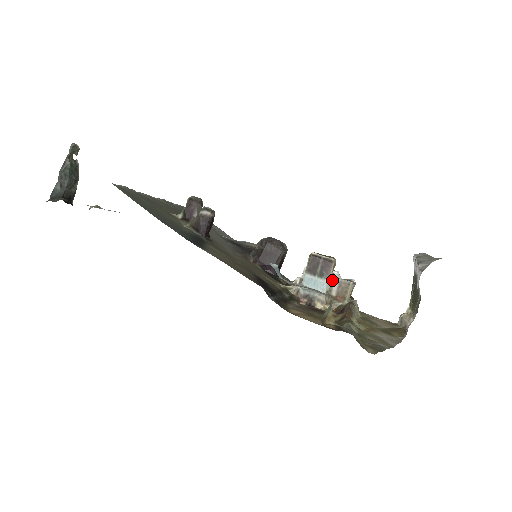
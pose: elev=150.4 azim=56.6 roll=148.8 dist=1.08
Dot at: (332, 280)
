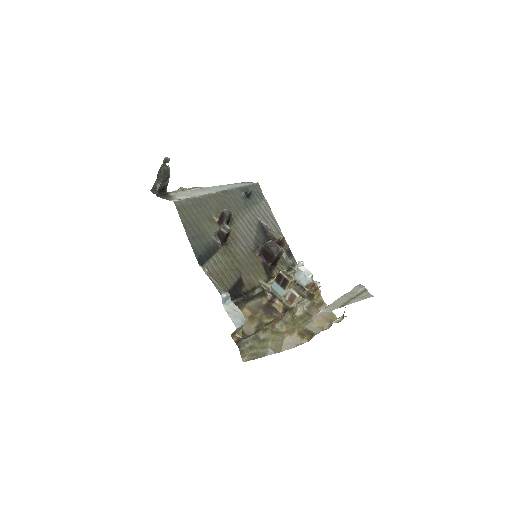
Dot at: (287, 291)
